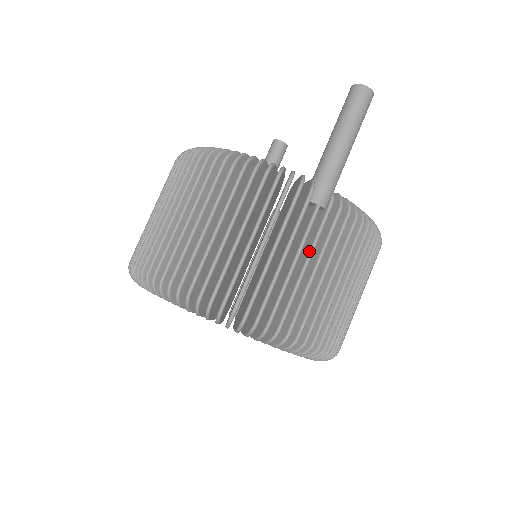
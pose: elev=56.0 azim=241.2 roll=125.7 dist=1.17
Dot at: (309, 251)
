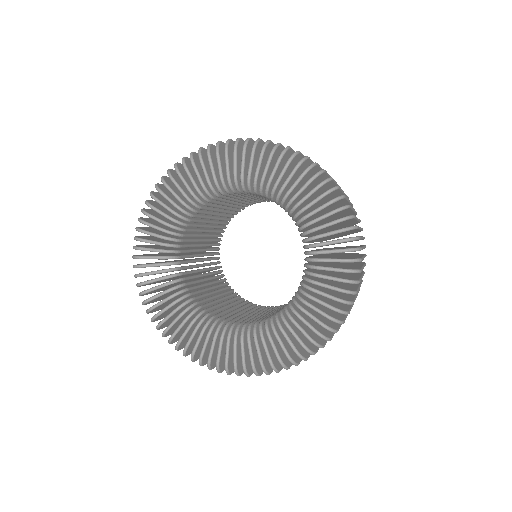
Dot at: occluded
